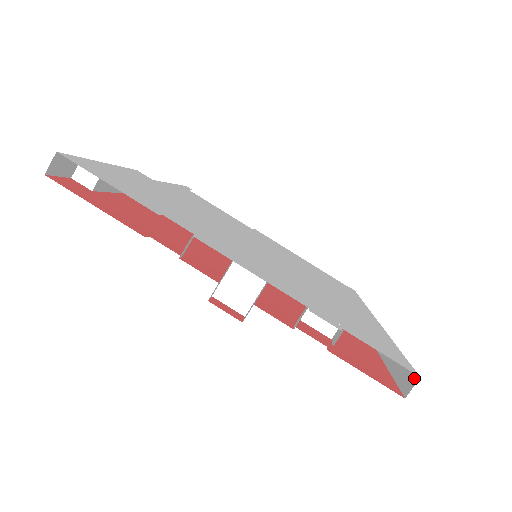
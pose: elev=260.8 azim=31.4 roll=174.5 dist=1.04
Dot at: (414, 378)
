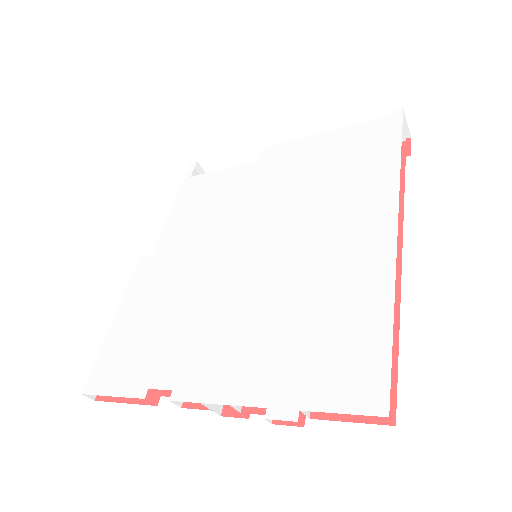
Dot at: occluded
